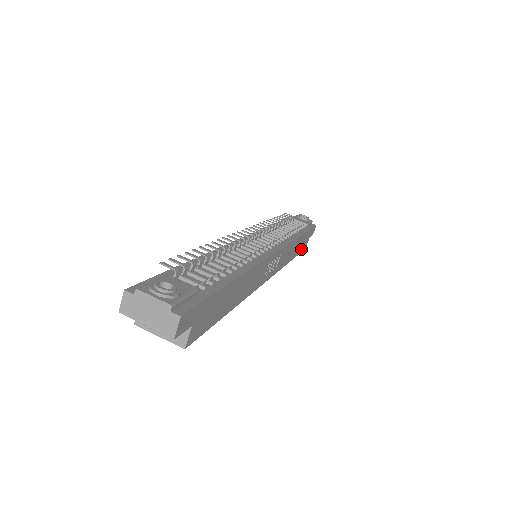
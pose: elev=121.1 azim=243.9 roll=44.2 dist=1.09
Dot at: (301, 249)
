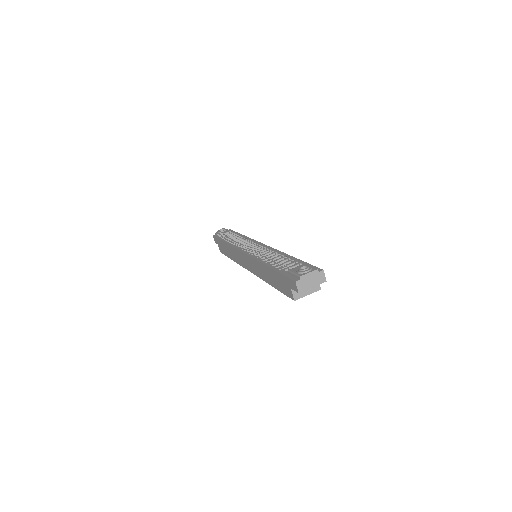
Dot at: occluded
